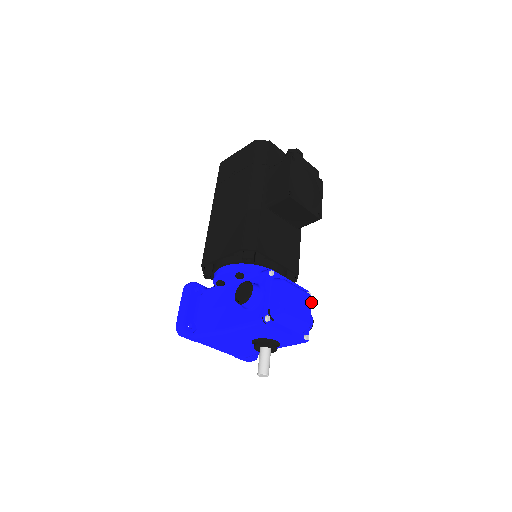
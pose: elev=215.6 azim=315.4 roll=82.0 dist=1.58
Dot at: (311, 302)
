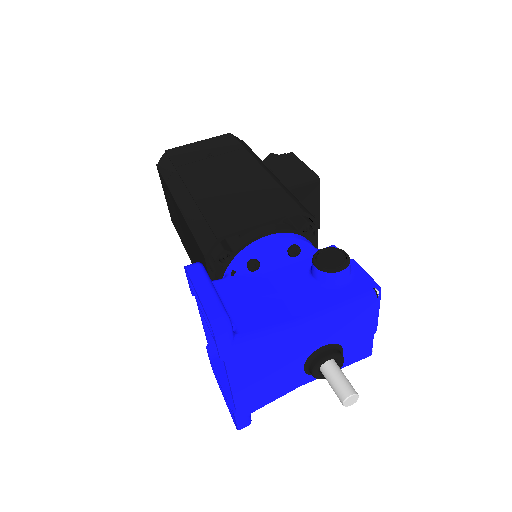
Dot at: occluded
